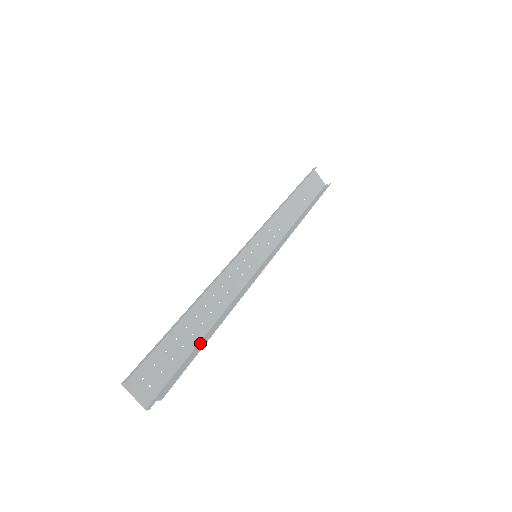
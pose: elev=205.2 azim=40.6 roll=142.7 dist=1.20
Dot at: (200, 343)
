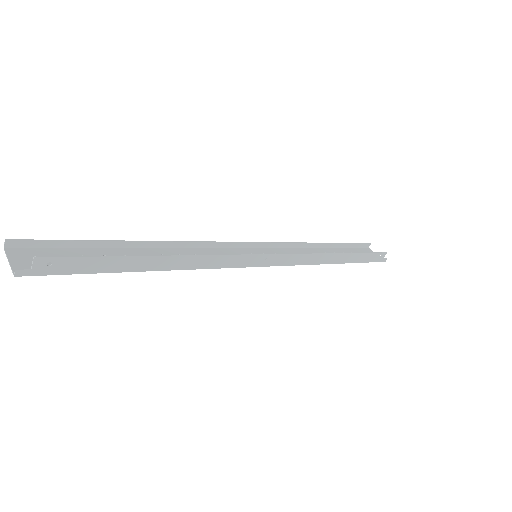
Dot at: (133, 267)
